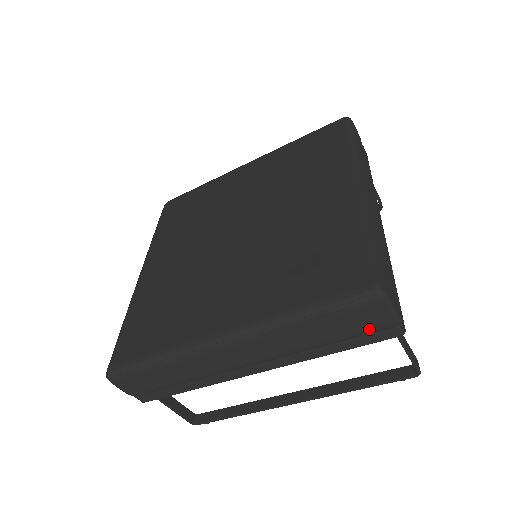
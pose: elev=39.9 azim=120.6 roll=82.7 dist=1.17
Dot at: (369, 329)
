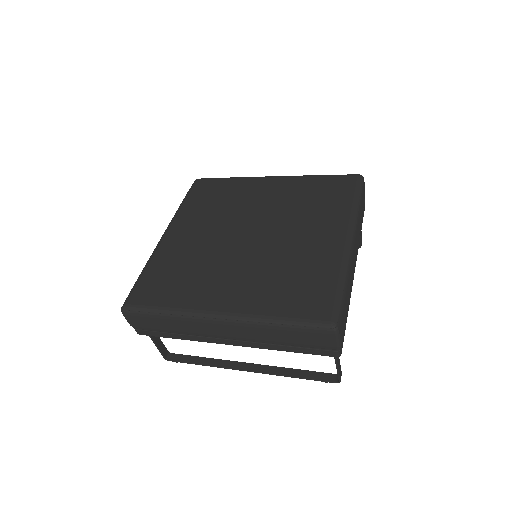
Dot at: (318, 346)
